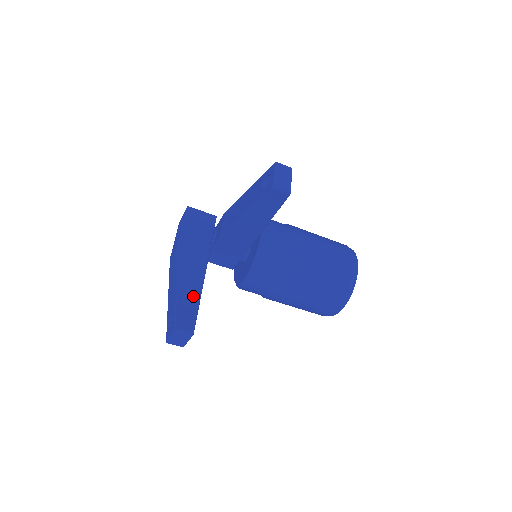
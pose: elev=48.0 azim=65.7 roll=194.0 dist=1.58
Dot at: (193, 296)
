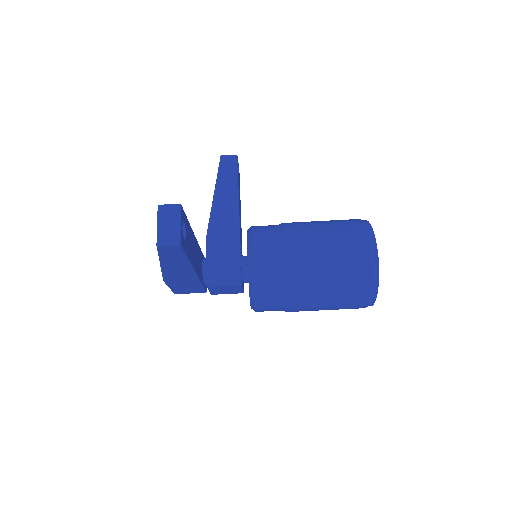
Dot at: occluded
